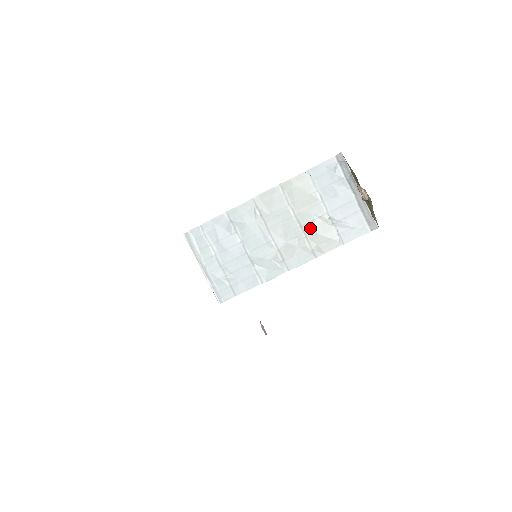
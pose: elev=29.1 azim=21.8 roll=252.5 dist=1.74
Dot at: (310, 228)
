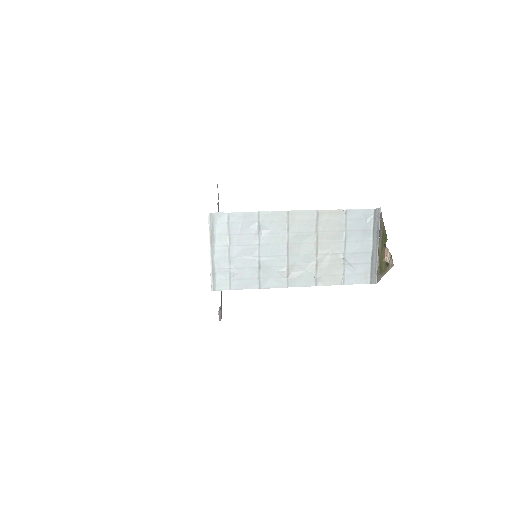
Dot at: (324, 259)
